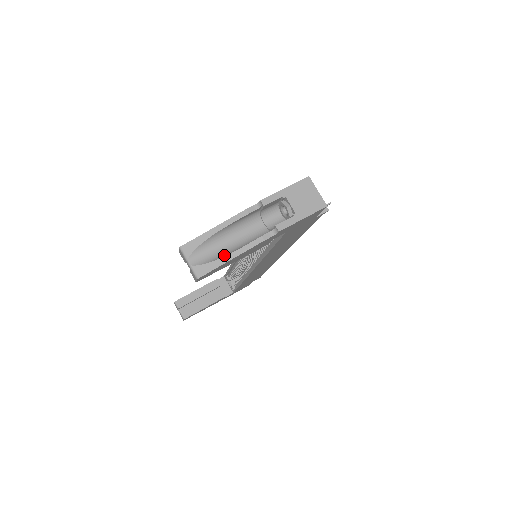
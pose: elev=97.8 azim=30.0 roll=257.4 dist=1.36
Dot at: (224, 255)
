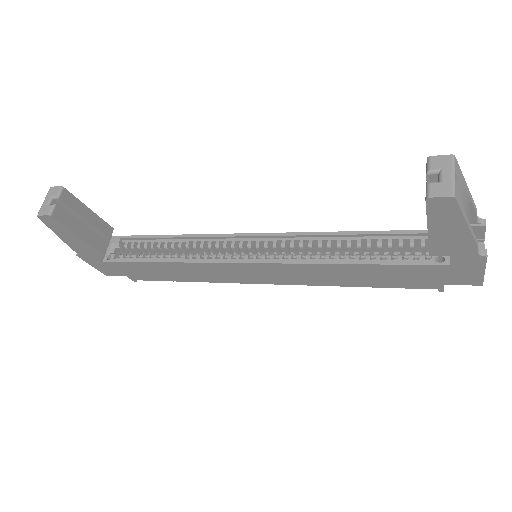
Dot at: occluded
